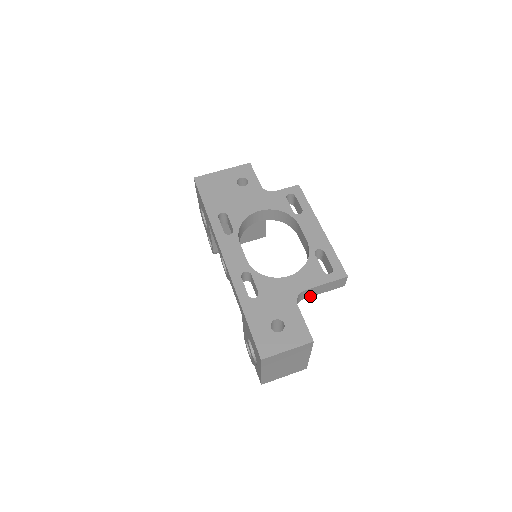
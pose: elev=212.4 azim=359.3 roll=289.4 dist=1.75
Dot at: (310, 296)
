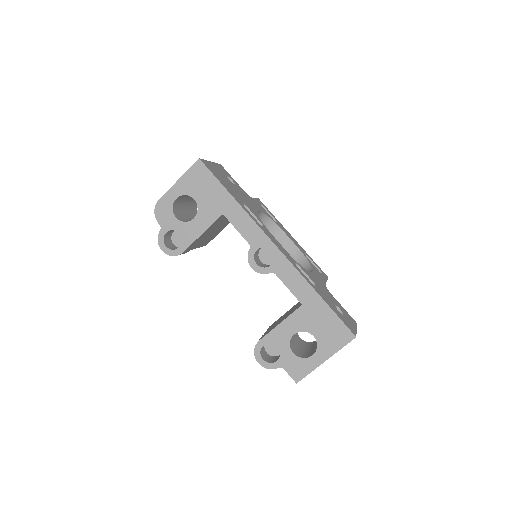
Dot at: occluded
